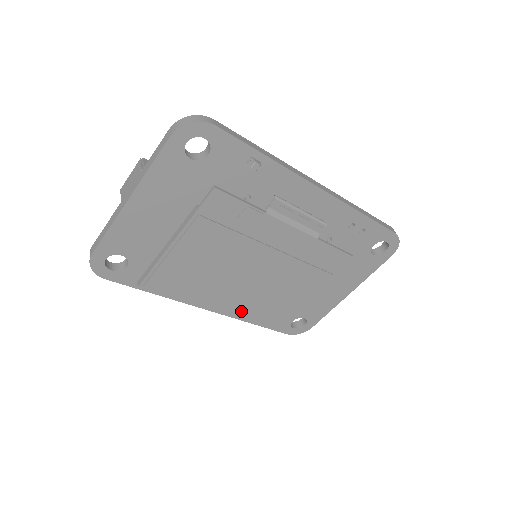
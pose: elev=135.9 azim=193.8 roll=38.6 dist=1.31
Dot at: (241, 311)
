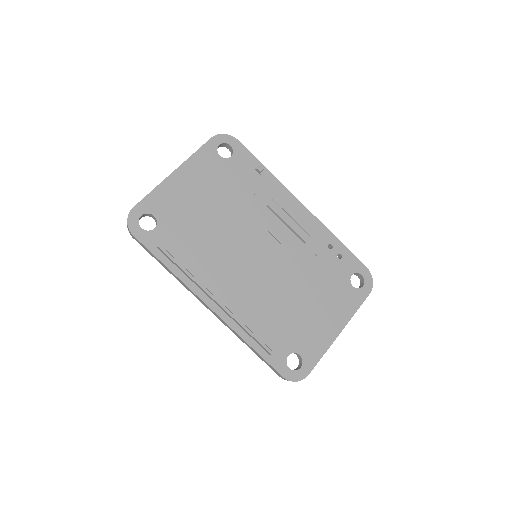
Dot at: (240, 310)
